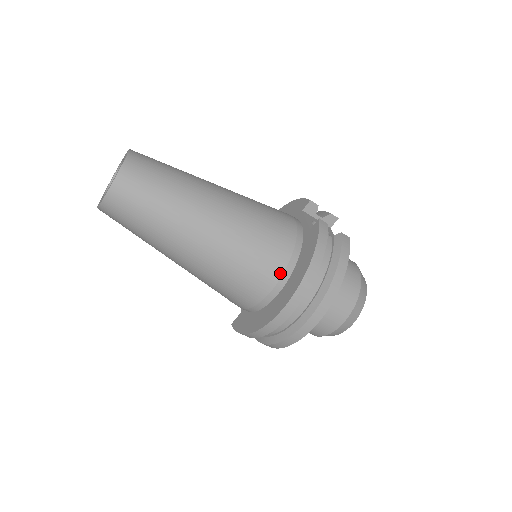
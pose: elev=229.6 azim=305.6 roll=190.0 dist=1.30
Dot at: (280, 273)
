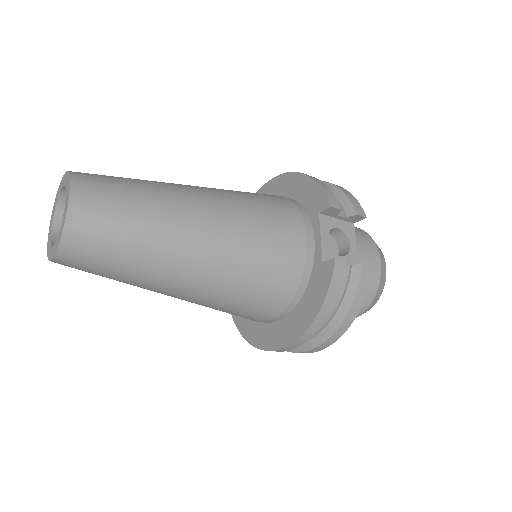
Dot at: (279, 311)
